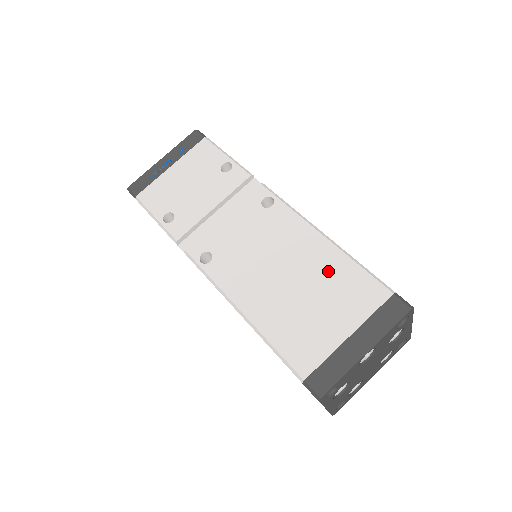
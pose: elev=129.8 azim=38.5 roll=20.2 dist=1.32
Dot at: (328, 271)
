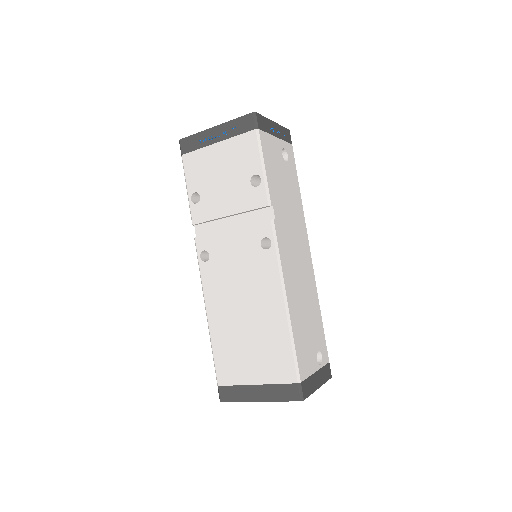
Dot at: (271, 334)
